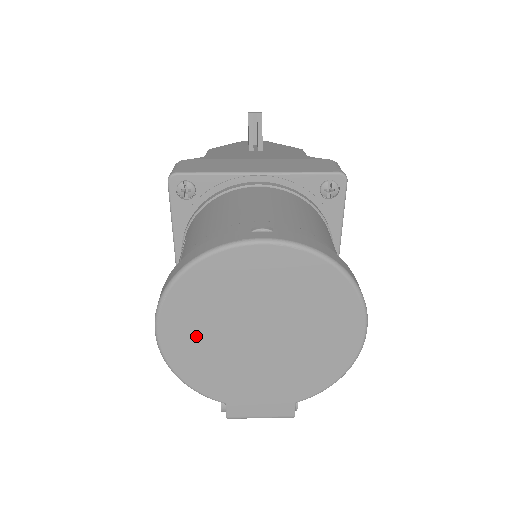
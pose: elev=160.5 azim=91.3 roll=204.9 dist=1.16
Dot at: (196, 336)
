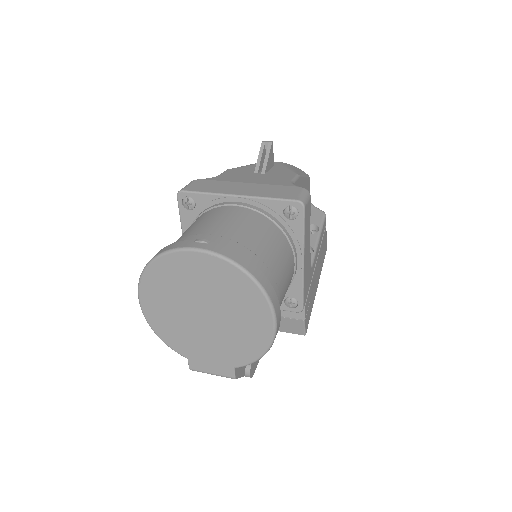
Dot at: (163, 307)
